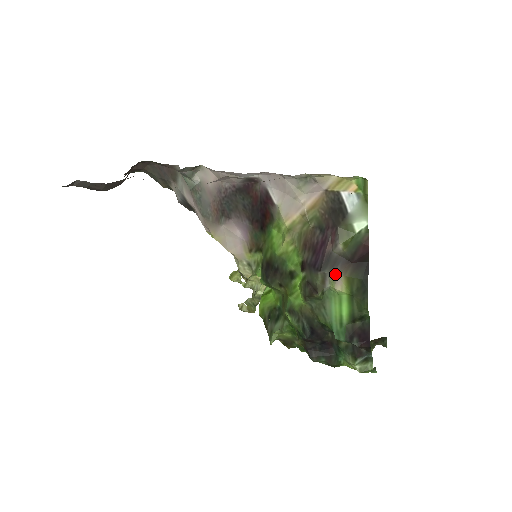
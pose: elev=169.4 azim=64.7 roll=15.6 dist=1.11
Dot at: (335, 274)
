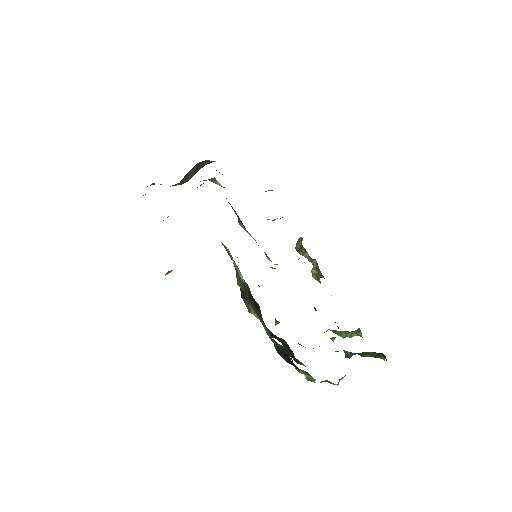
Dot at: (248, 304)
